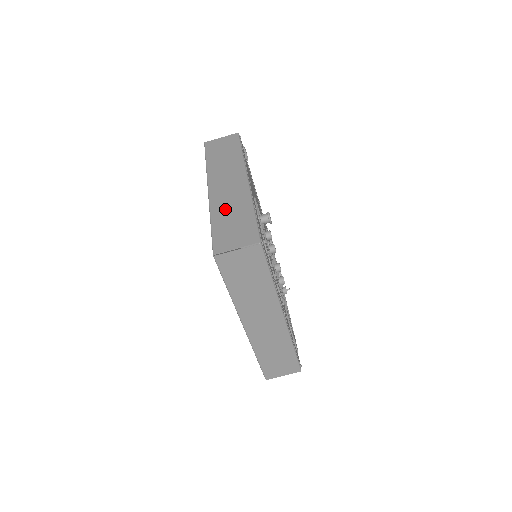
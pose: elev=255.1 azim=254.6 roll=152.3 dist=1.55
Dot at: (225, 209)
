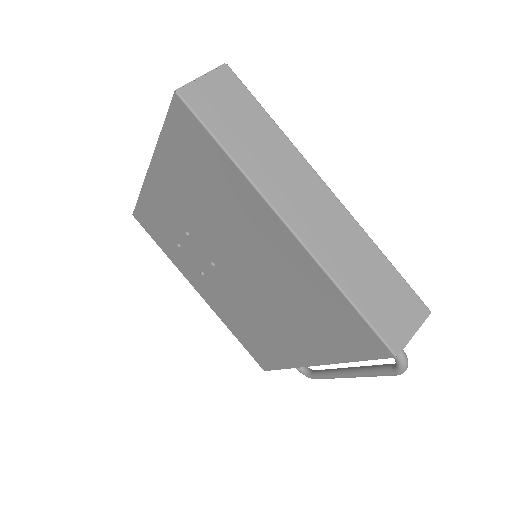
Dot at: occluded
